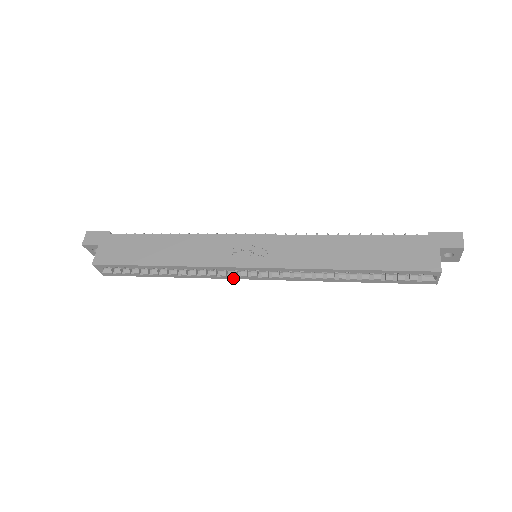
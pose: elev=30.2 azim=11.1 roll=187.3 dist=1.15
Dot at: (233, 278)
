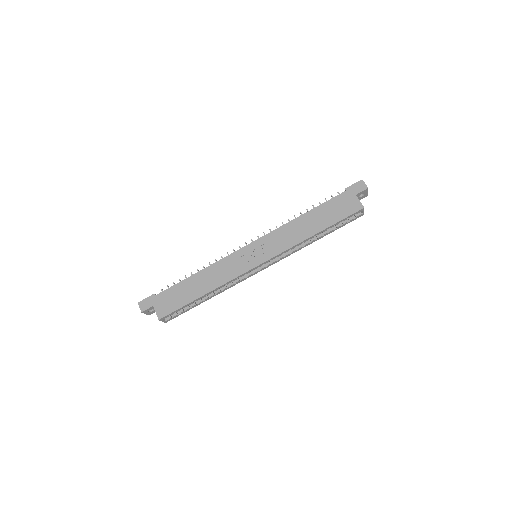
Dot at: occluded
